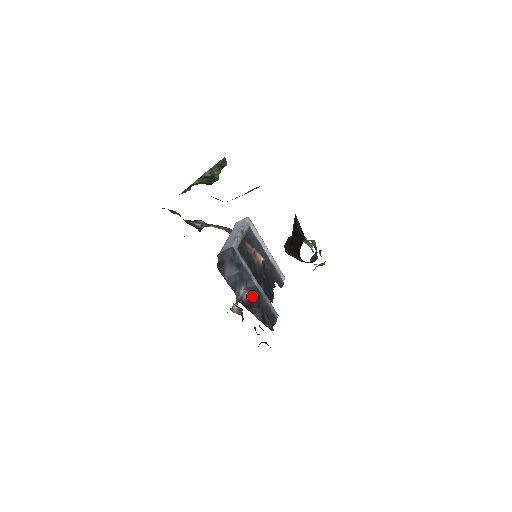
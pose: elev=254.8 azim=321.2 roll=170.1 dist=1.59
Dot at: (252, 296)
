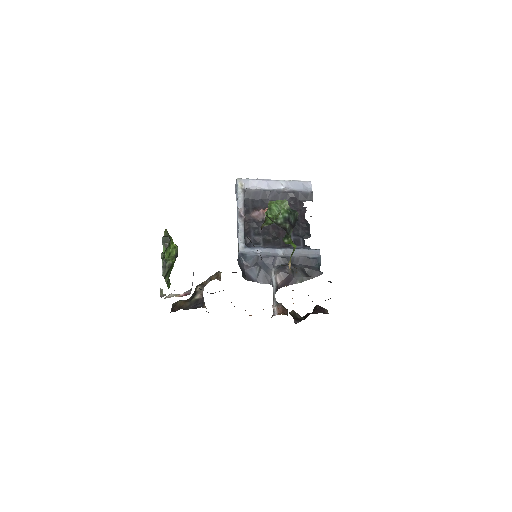
Dot at: (283, 273)
